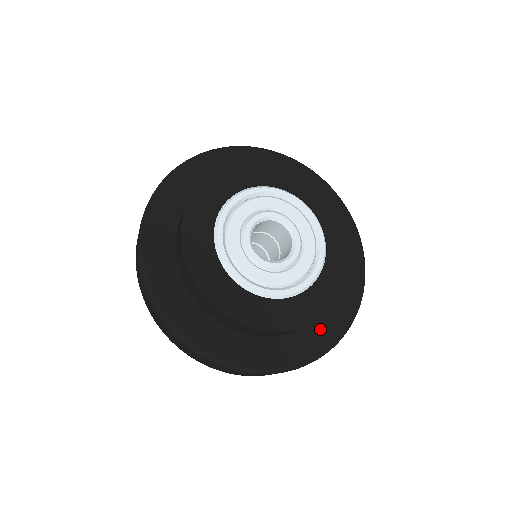
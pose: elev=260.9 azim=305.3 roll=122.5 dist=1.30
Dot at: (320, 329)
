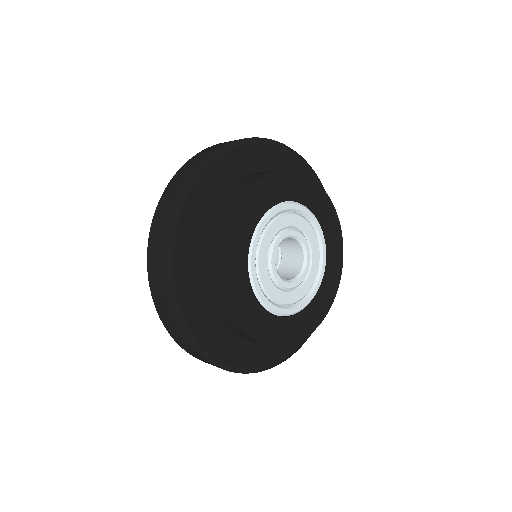
Dot at: (252, 351)
